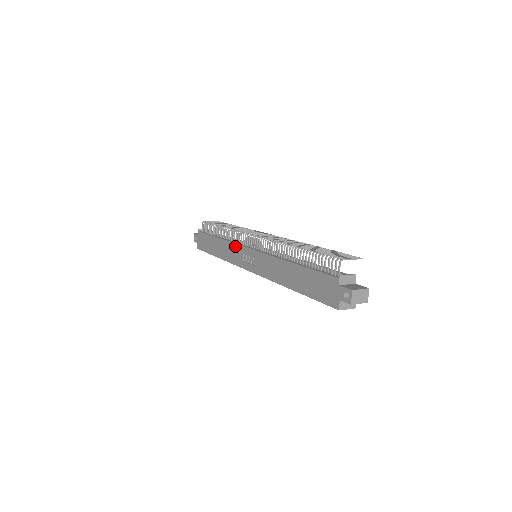
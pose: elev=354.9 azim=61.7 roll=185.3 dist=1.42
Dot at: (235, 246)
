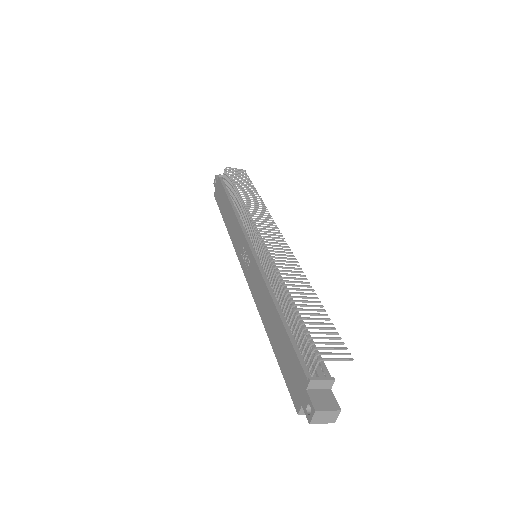
Dot at: (240, 229)
